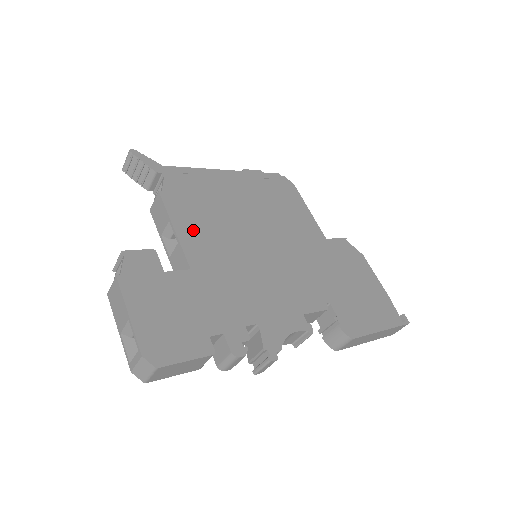
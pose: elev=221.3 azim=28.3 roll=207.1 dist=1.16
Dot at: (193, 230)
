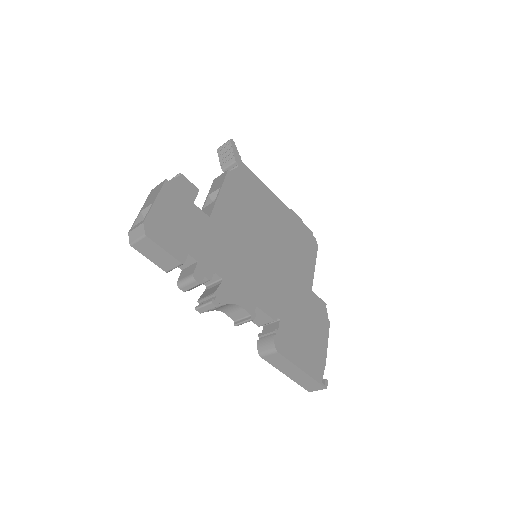
Dot at: (230, 203)
